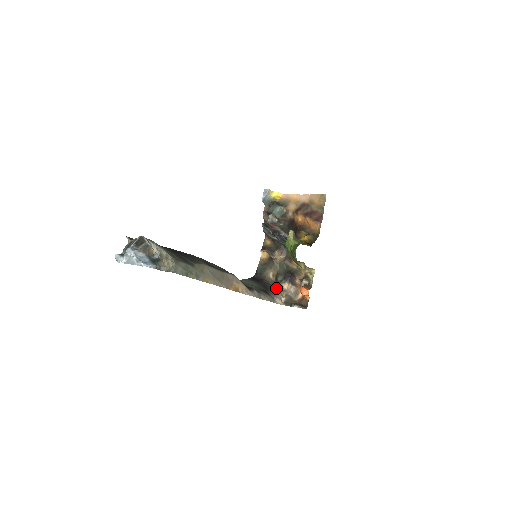
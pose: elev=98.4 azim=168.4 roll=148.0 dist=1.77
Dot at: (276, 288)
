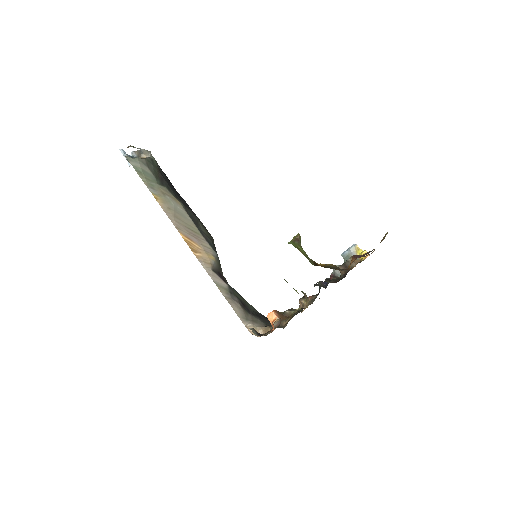
Dot at: occluded
